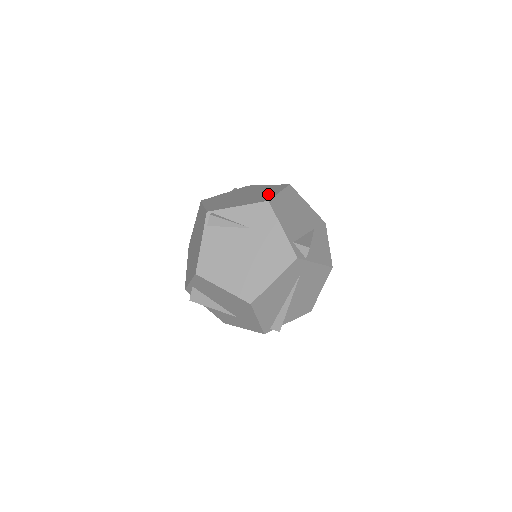
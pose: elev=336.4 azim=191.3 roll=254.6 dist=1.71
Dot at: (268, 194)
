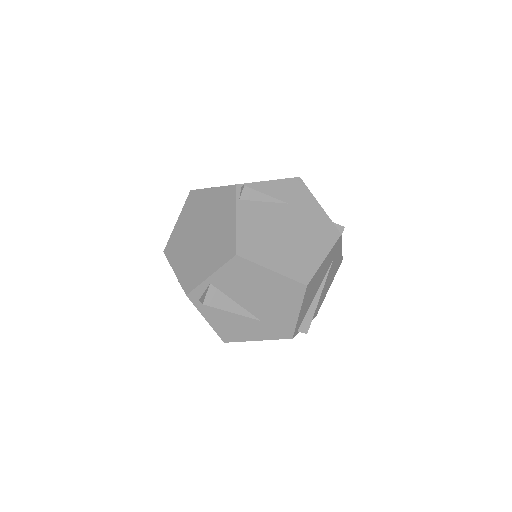
Dot at: occluded
